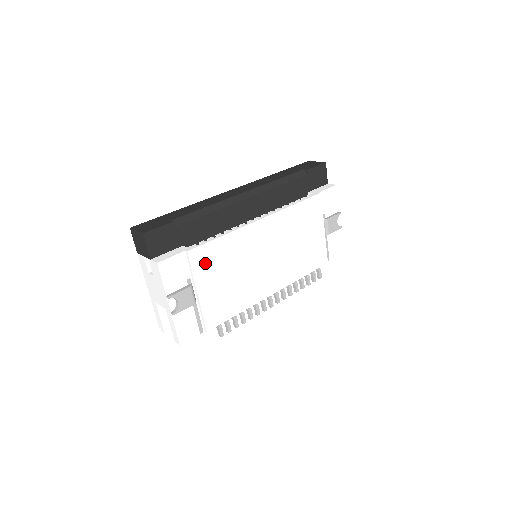
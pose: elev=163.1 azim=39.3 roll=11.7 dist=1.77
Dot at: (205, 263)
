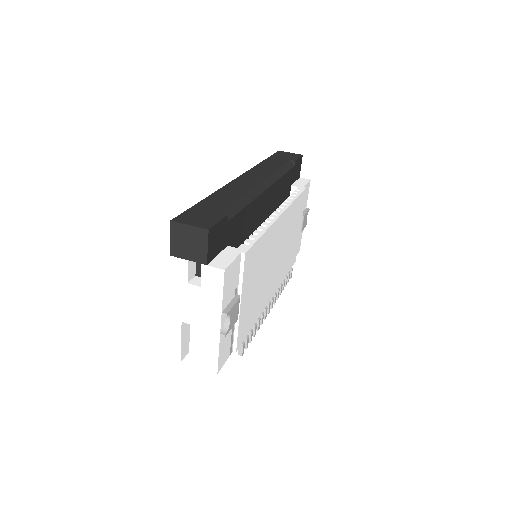
Dot at: (250, 267)
